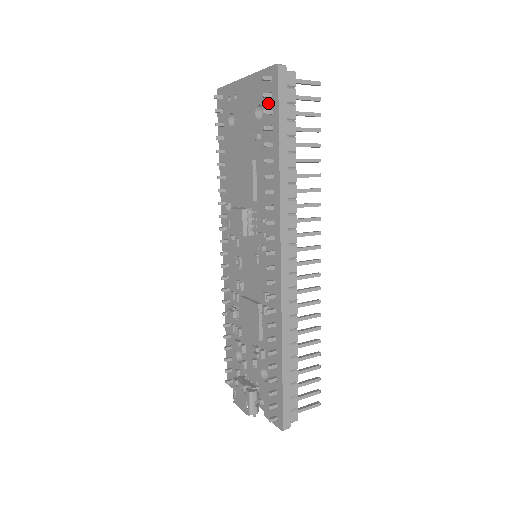
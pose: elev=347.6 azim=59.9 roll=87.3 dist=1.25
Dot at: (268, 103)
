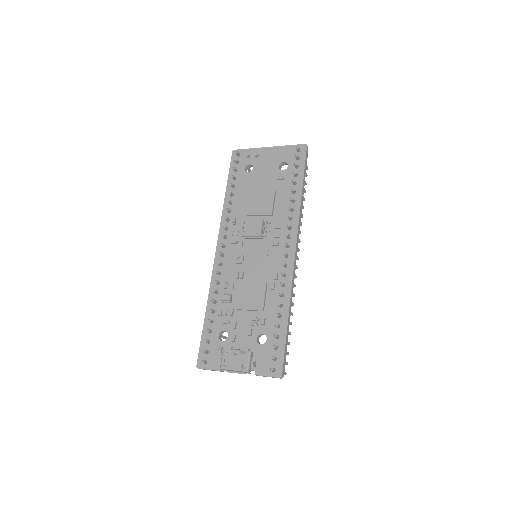
Dot at: (294, 162)
